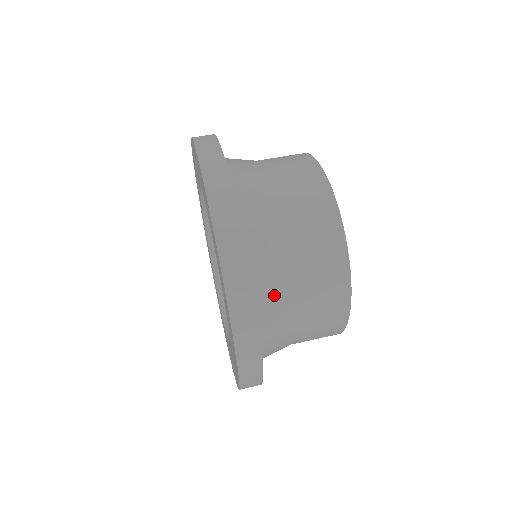
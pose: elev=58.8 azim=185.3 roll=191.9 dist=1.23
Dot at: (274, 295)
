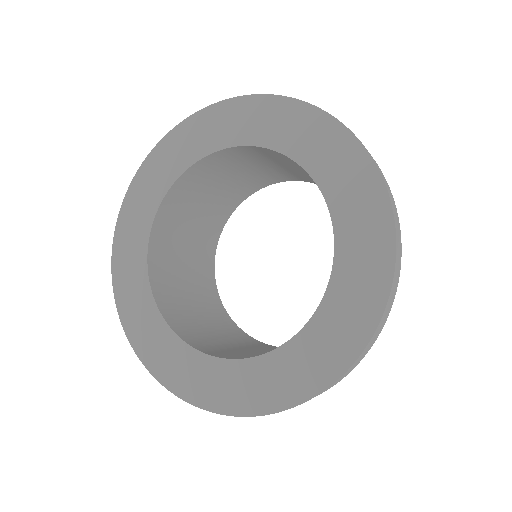
Dot at: occluded
